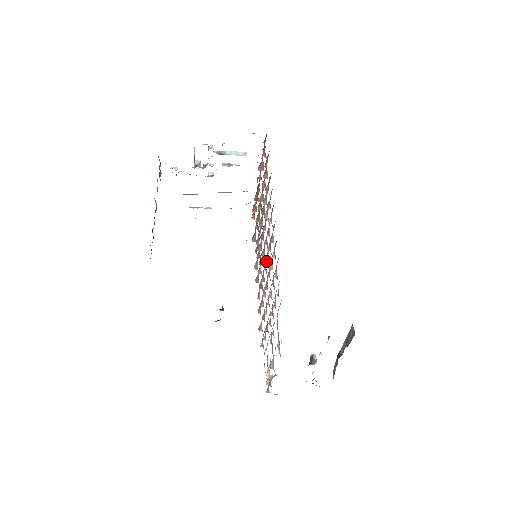
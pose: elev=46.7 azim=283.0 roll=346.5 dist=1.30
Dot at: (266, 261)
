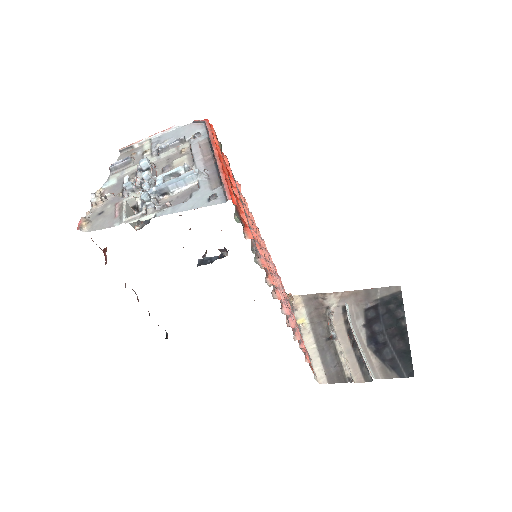
Dot at: occluded
